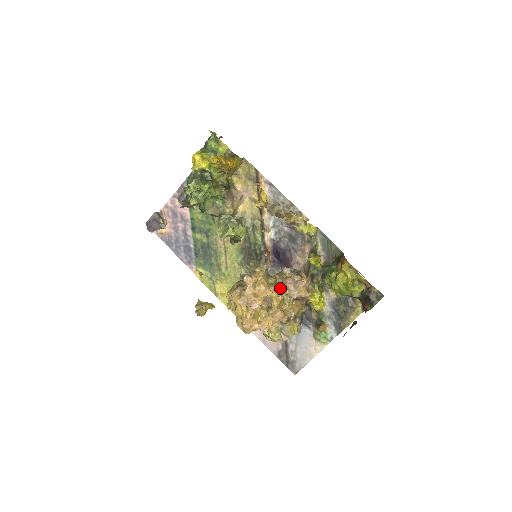
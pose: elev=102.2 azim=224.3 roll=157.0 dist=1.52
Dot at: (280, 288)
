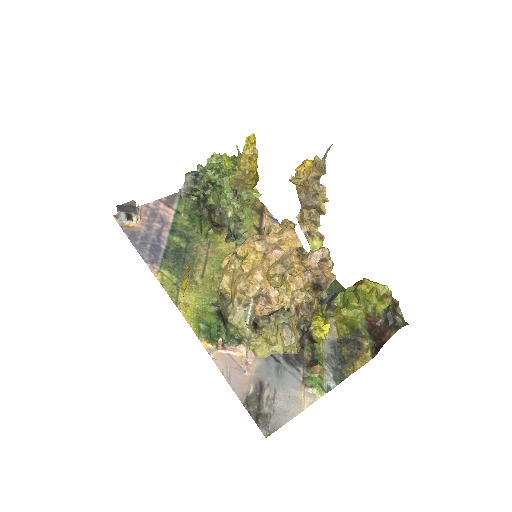
Dot at: occluded
